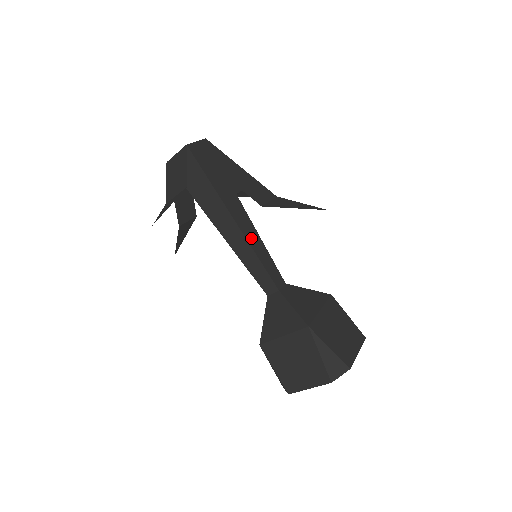
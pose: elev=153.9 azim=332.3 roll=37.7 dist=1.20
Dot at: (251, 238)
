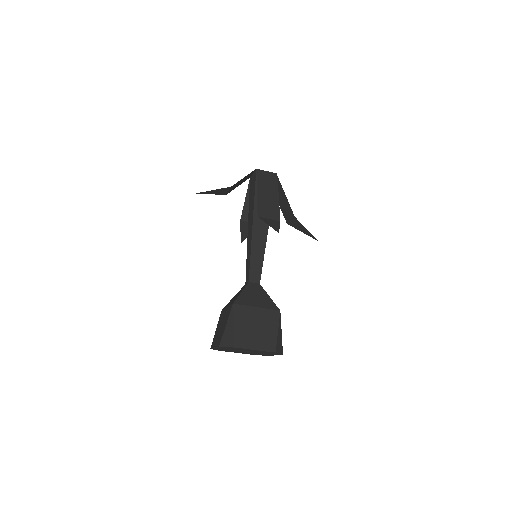
Dot at: (257, 241)
